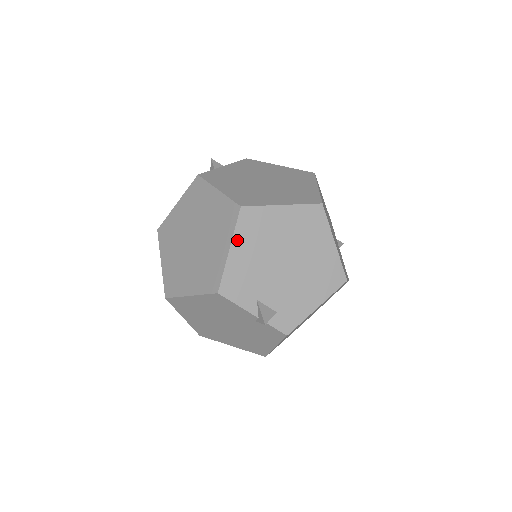
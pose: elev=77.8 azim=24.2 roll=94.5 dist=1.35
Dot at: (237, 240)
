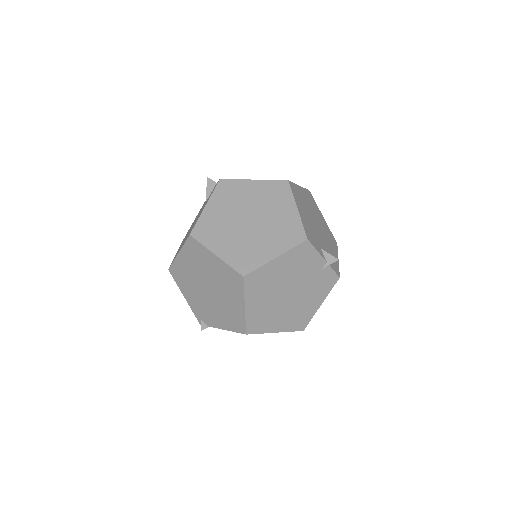
Dot at: (297, 203)
